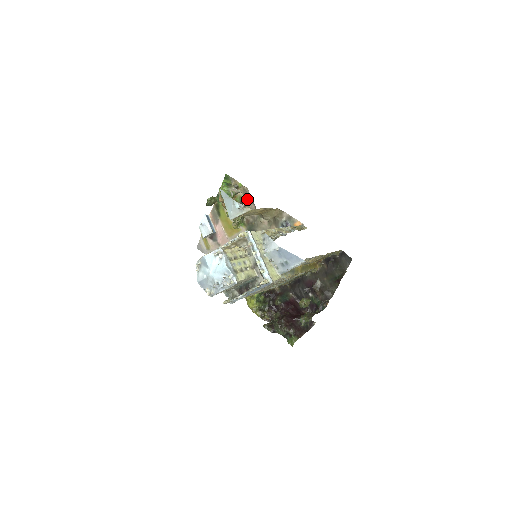
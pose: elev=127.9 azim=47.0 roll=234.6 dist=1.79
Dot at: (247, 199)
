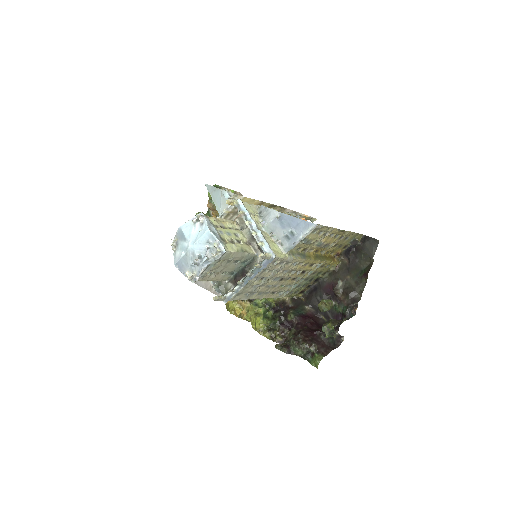
Dot at: occluded
